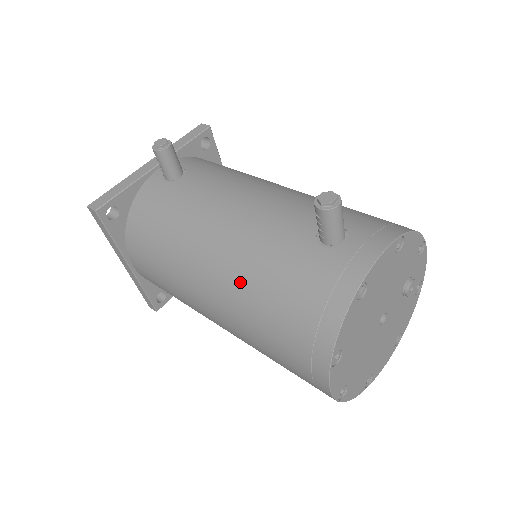
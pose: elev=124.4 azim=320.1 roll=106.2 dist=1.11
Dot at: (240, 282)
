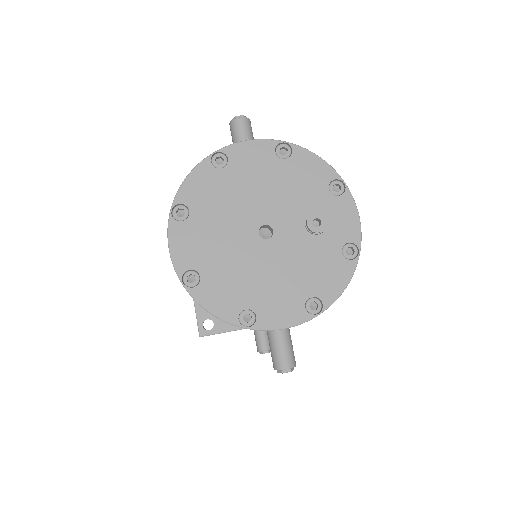
Dot at: occluded
